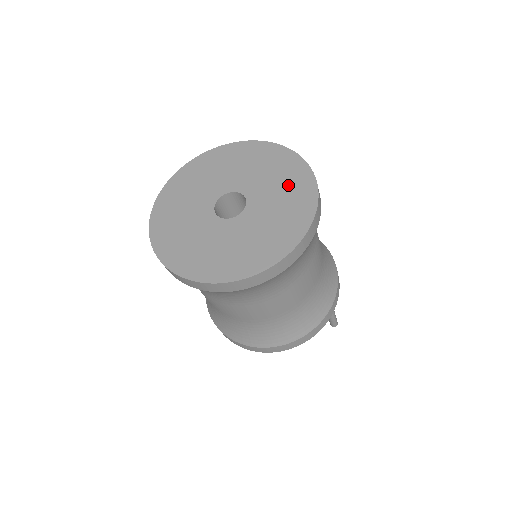
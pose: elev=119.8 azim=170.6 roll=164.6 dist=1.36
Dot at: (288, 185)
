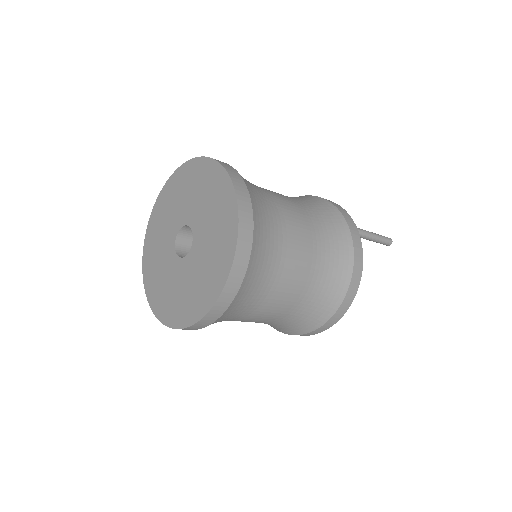
Dot at: (203, 185)
